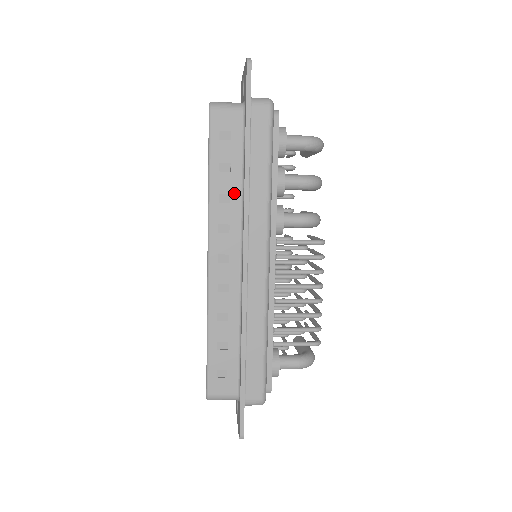
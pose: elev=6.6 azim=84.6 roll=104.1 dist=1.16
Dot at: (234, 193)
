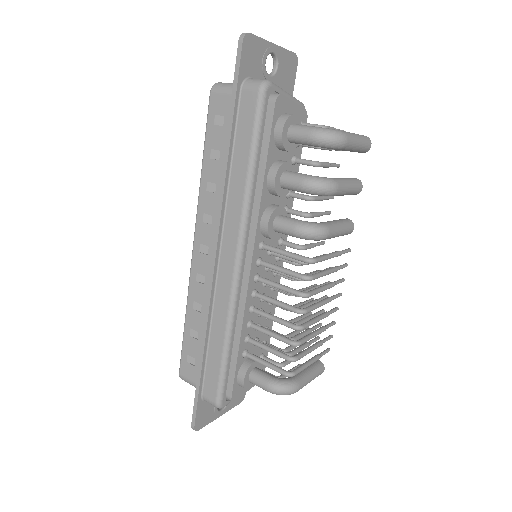
Dot at: (220, 184)
